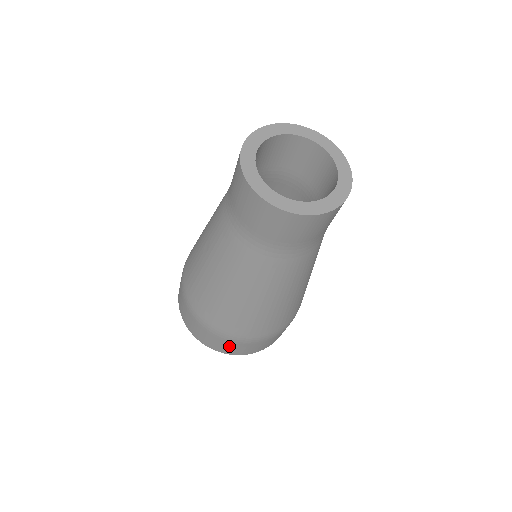
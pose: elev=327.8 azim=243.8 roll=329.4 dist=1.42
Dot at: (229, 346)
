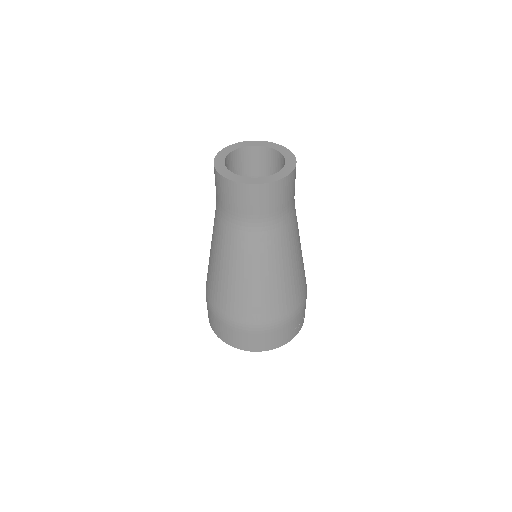
Dot at: (222, 329)
